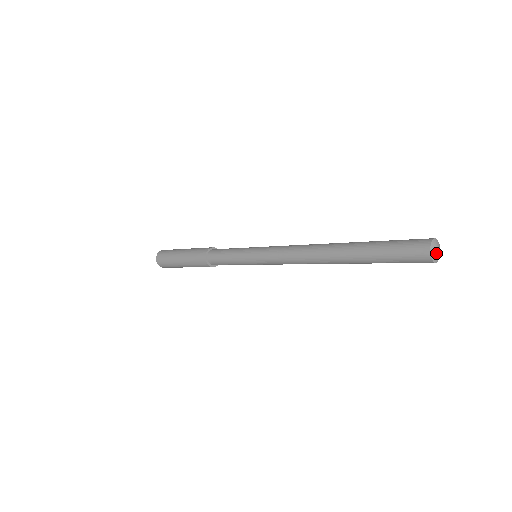
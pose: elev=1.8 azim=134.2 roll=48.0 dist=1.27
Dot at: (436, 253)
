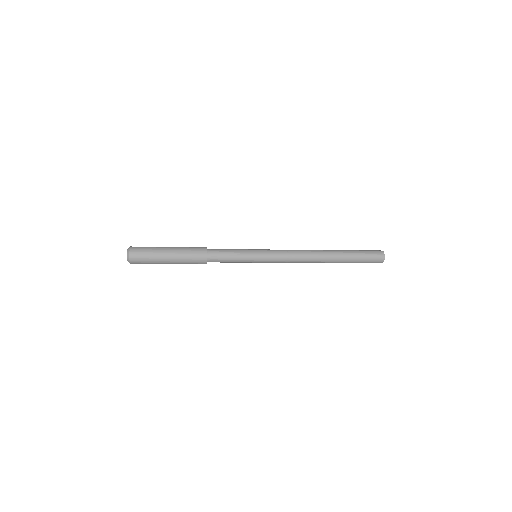
Dot at: occluded
